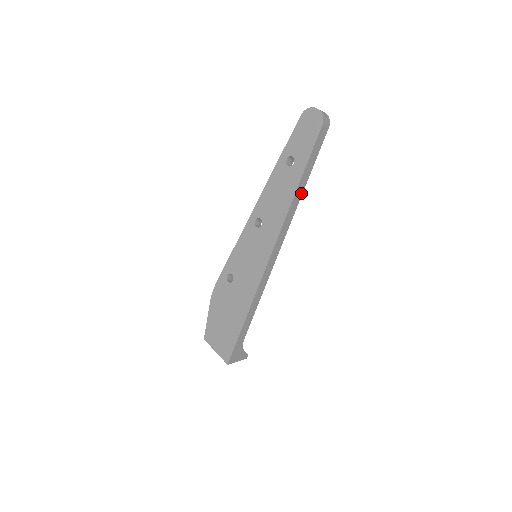
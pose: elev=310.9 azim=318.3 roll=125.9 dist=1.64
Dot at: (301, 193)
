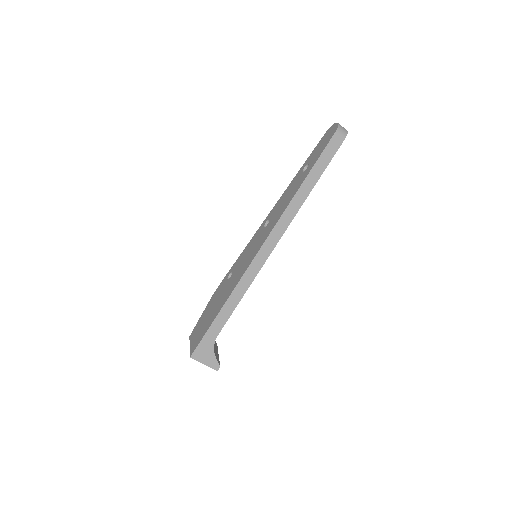
Dot at: (306, 195)
